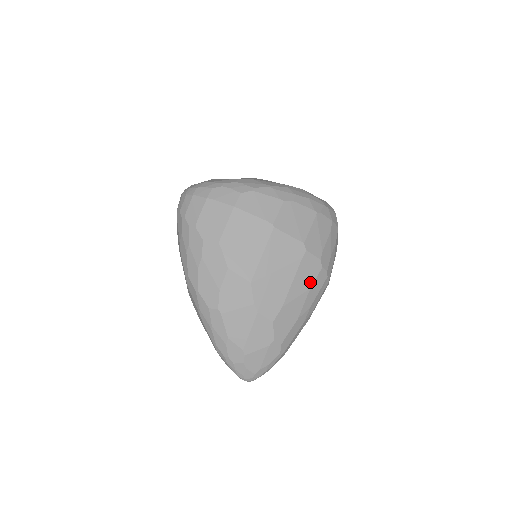
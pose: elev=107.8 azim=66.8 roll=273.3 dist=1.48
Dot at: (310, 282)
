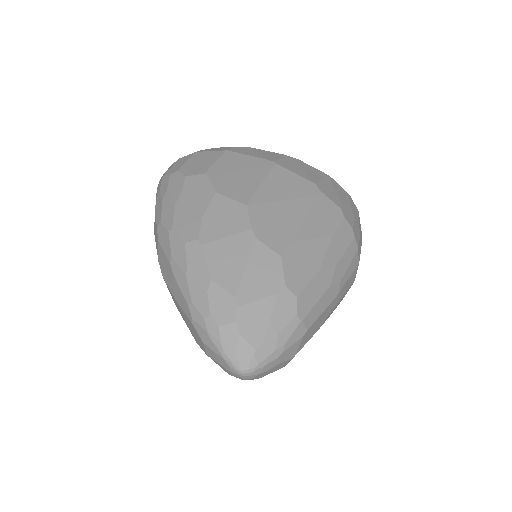
Dot at: (331, 228)
